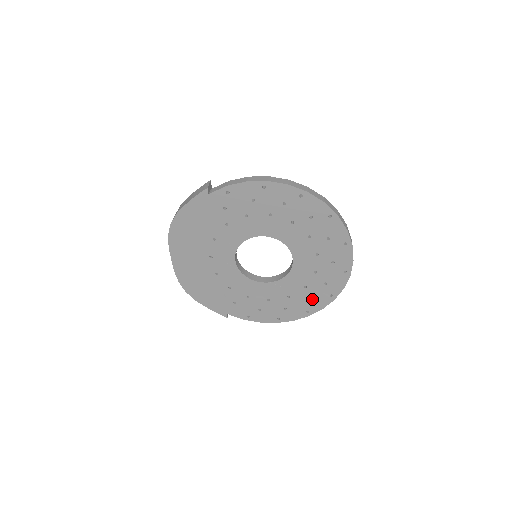
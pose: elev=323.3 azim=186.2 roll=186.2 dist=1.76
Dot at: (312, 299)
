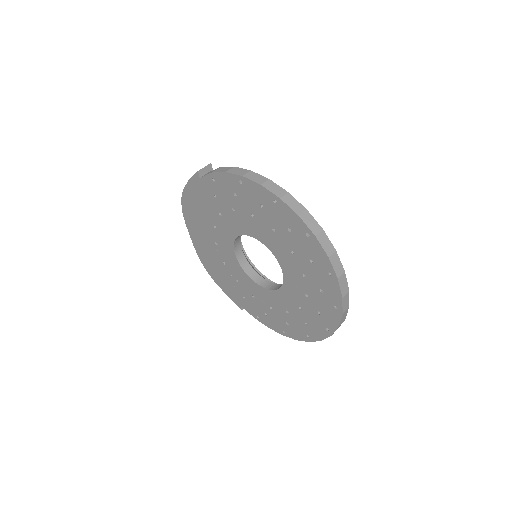
Dot at: (309, 324)
